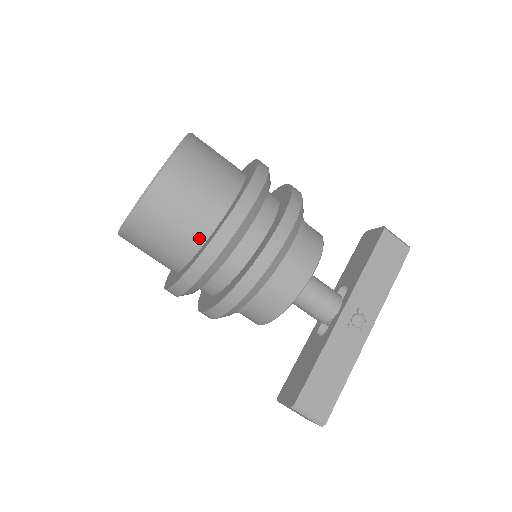
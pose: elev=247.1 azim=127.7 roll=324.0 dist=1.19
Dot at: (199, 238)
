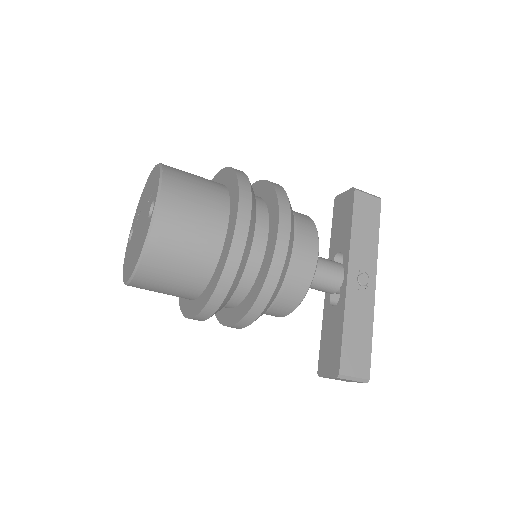
Dot at: (211, 261)
